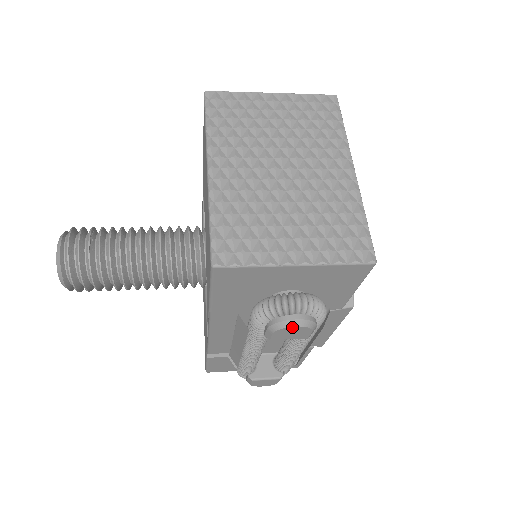
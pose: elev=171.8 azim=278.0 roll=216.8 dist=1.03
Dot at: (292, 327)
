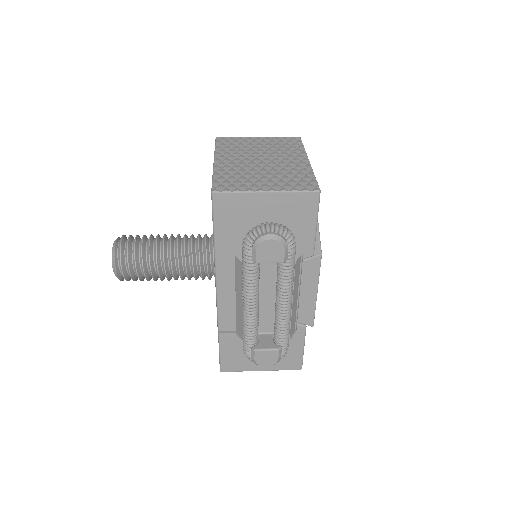
Dot at: (268, 241)
